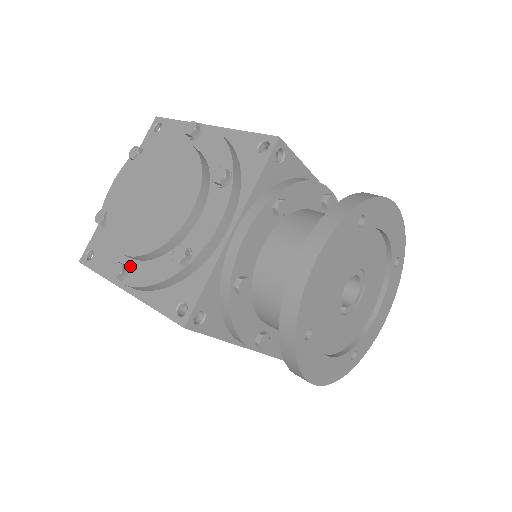
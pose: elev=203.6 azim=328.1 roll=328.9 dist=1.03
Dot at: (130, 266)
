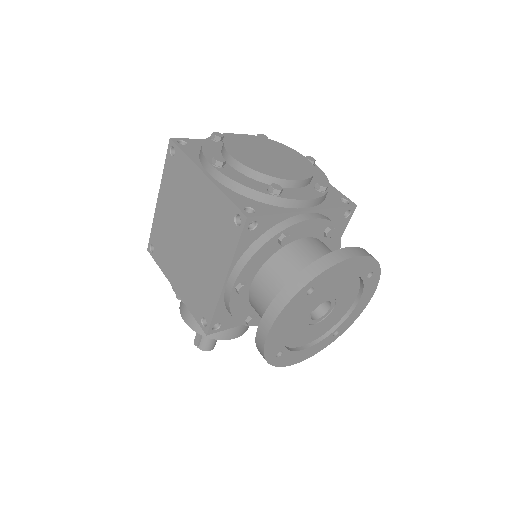
Dot at: (227, 167)
